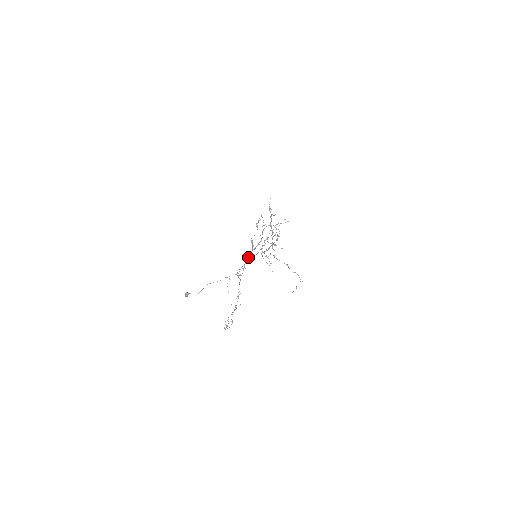
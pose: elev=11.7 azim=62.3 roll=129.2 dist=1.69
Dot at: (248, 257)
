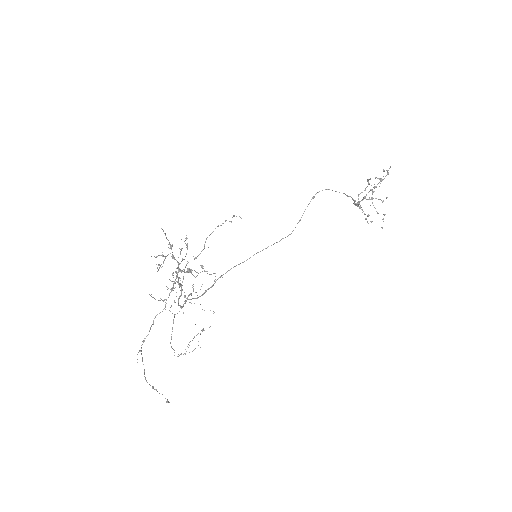
Dot at: (181, 291)
